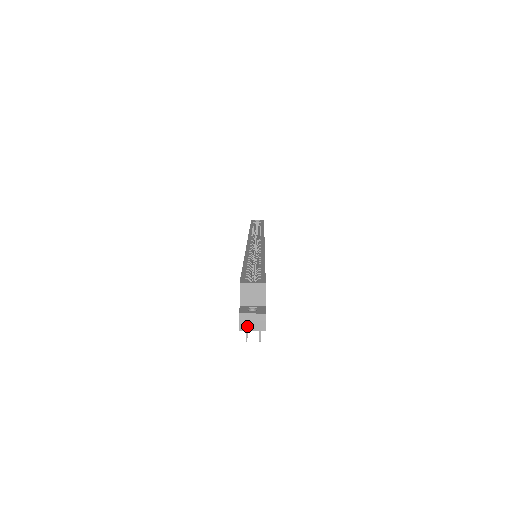
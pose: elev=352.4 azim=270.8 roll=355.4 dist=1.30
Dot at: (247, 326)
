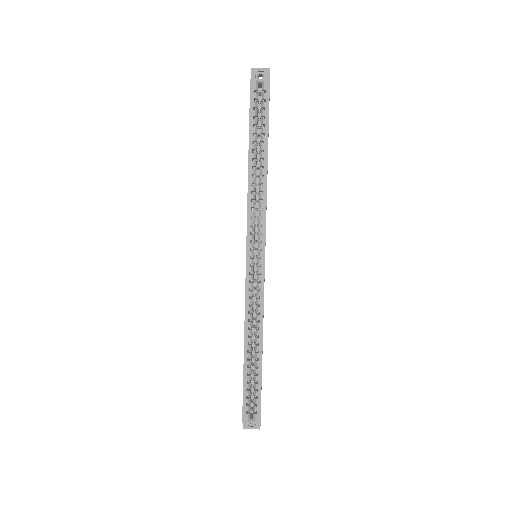
Dot at: occluded
